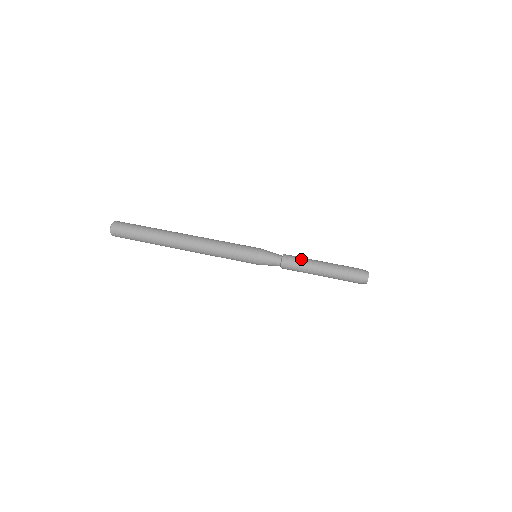
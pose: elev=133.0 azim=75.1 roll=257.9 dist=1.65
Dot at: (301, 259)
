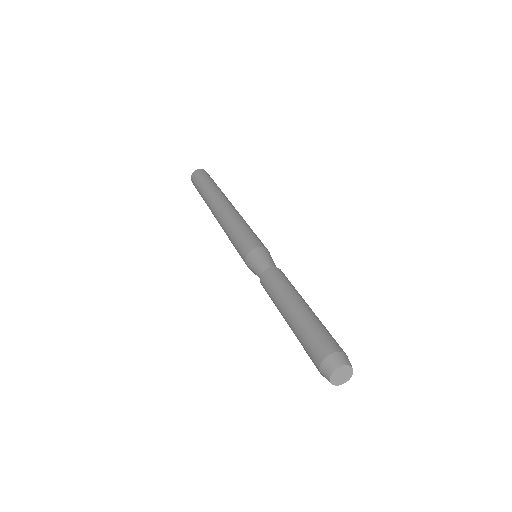
Dot at: (276, 286)
